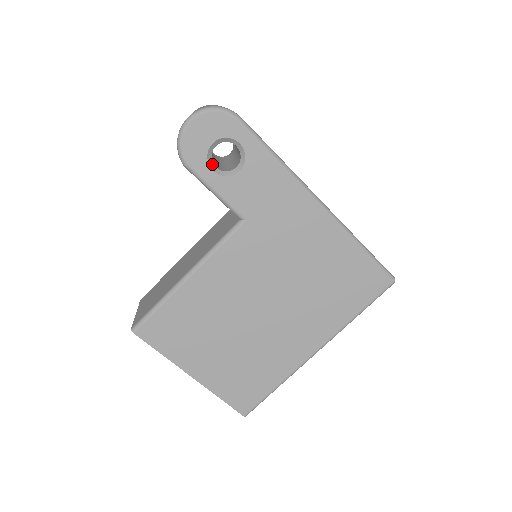
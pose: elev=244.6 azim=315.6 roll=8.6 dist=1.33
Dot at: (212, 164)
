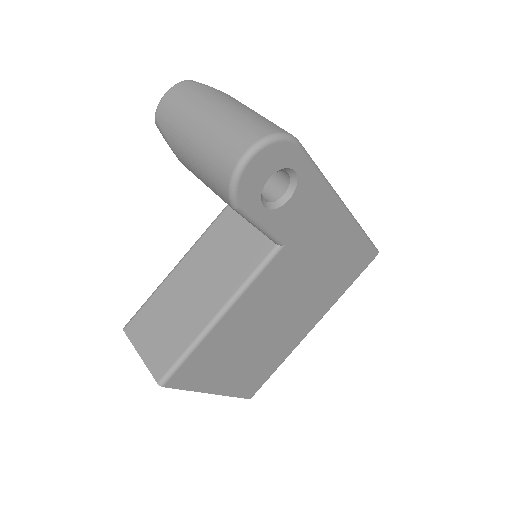
Dot at: (262, 199)
